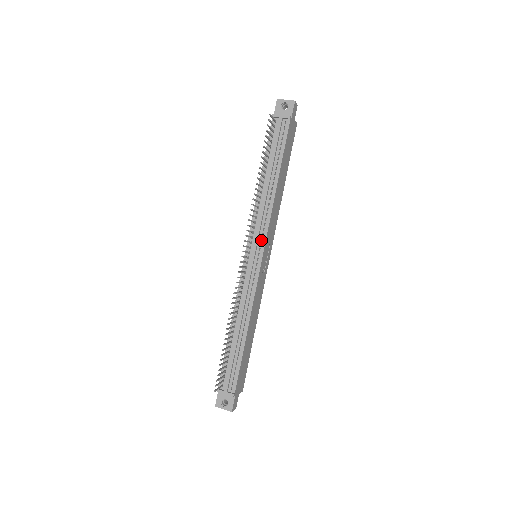
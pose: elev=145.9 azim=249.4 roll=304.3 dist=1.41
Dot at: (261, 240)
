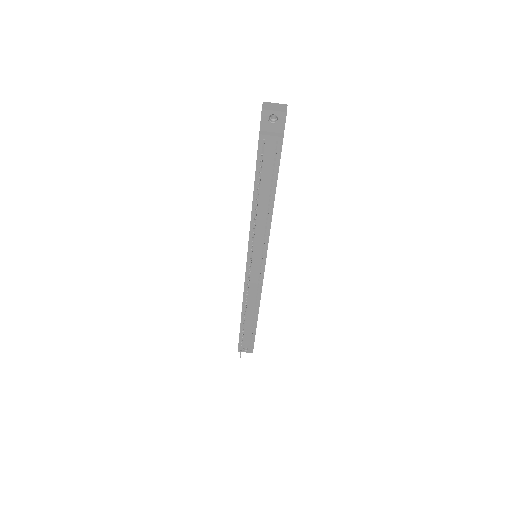
Dot at: (262, 251)
